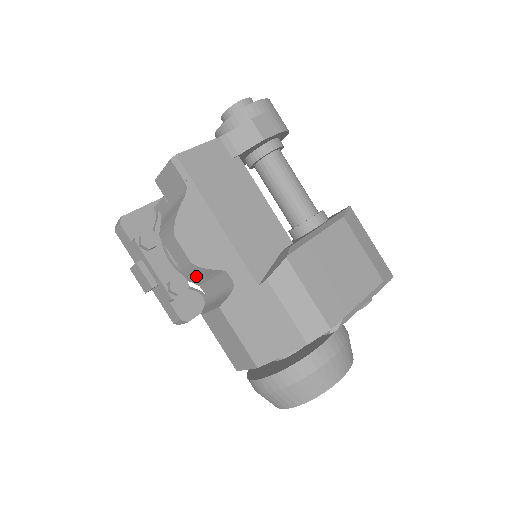
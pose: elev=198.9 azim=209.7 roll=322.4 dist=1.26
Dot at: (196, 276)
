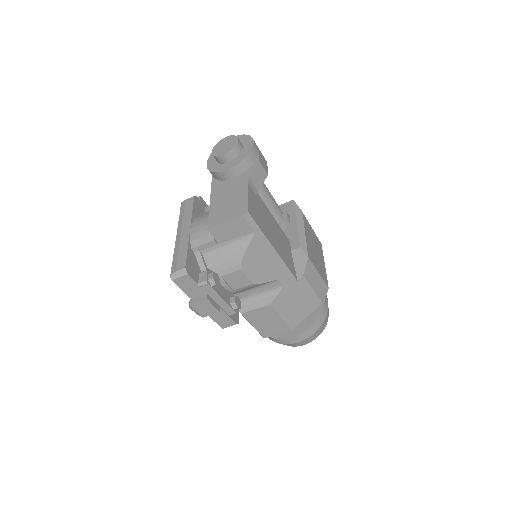
Dot at: occluded
